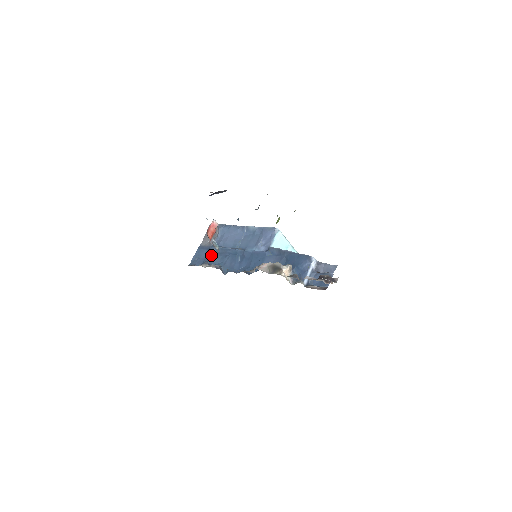
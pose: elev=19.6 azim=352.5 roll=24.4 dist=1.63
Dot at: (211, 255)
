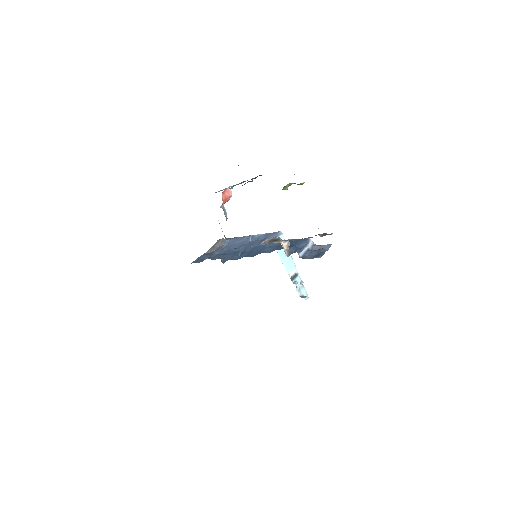
Dot at: (214, 255)
